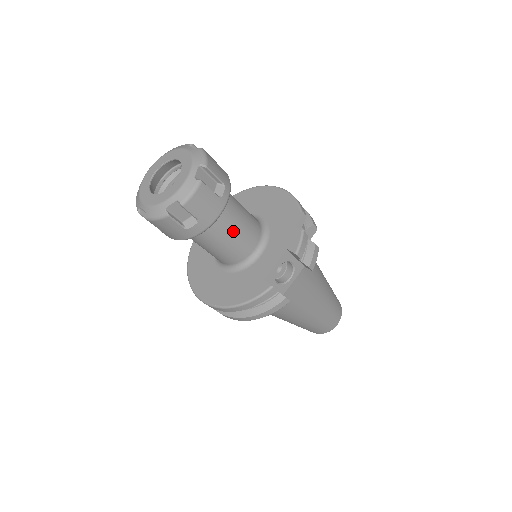
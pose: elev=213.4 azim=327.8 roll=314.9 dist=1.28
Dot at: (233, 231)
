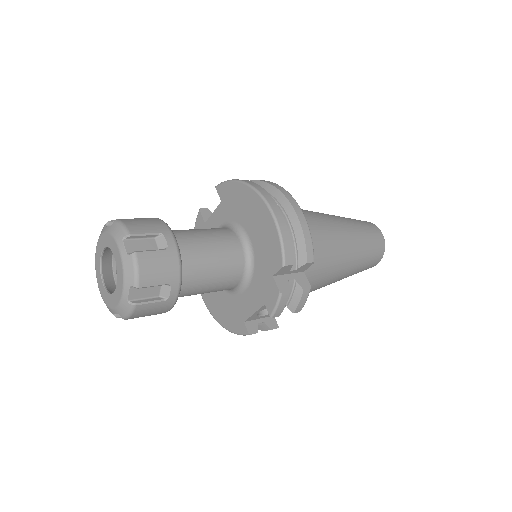
Dot at: (202, 290)
